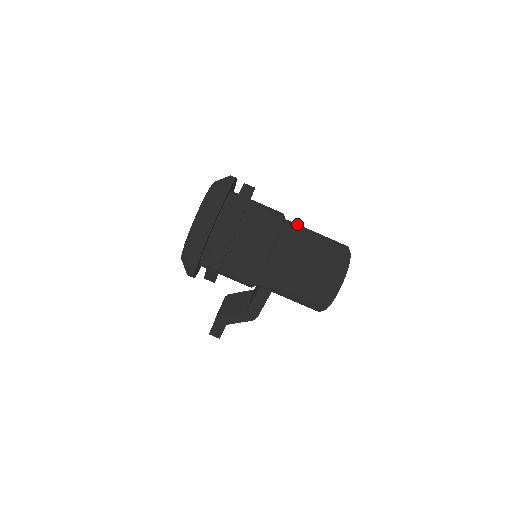
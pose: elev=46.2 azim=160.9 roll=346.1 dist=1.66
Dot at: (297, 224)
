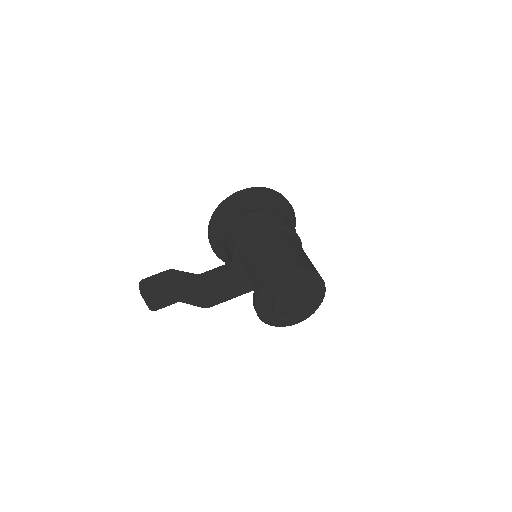
Dot at: occluded
